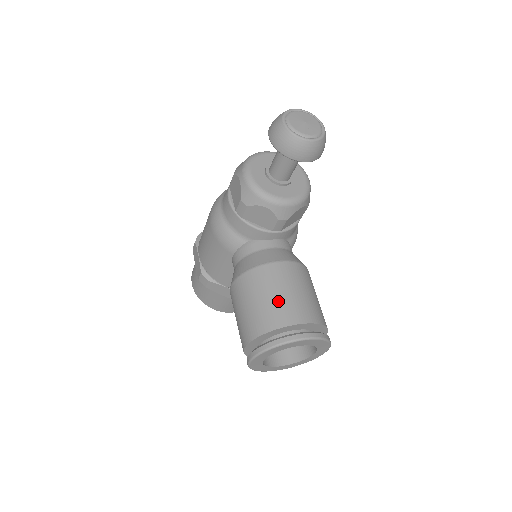
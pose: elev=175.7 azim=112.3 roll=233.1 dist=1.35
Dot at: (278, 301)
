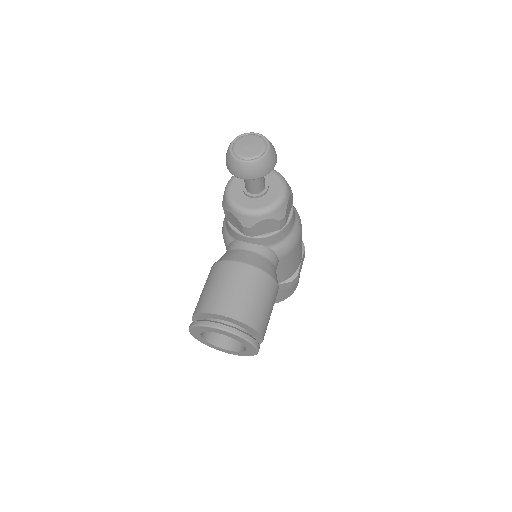
Dot at: (215, 292)
